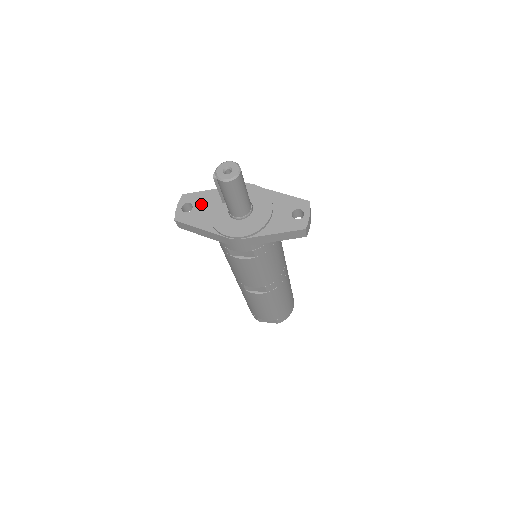
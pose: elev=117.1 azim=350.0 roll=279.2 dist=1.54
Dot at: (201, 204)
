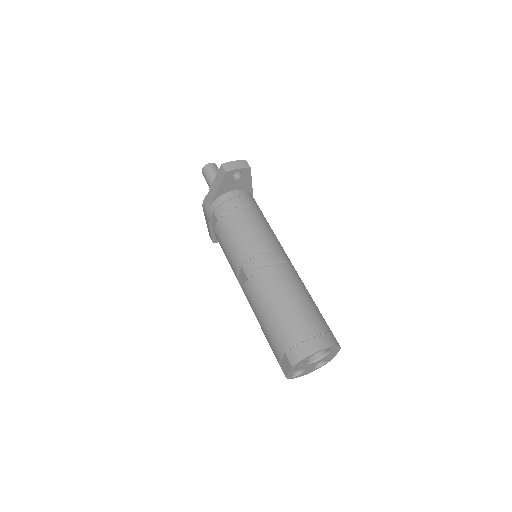
Dot at: occluded
